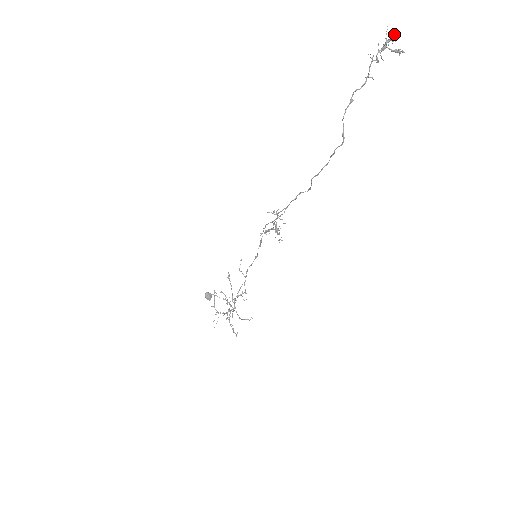
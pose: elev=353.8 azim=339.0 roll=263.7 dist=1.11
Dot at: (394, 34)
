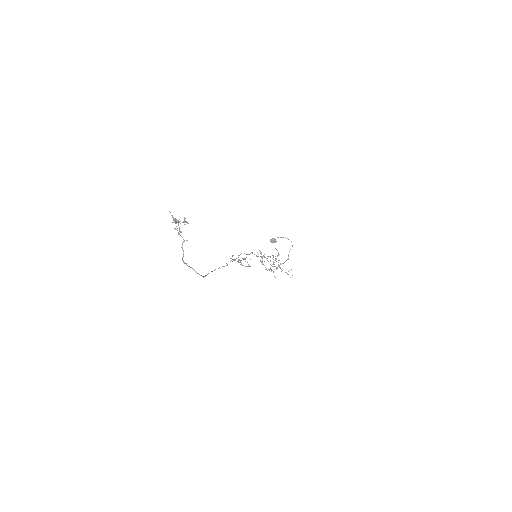
Dot at: (173, 220)
